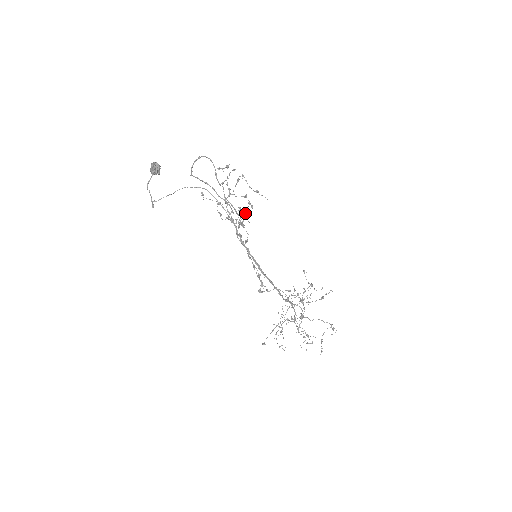
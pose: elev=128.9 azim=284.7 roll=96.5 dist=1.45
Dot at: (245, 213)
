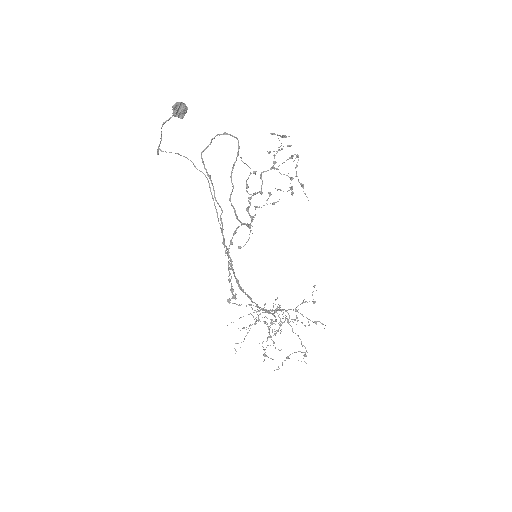
Dot at: (272, 203)
